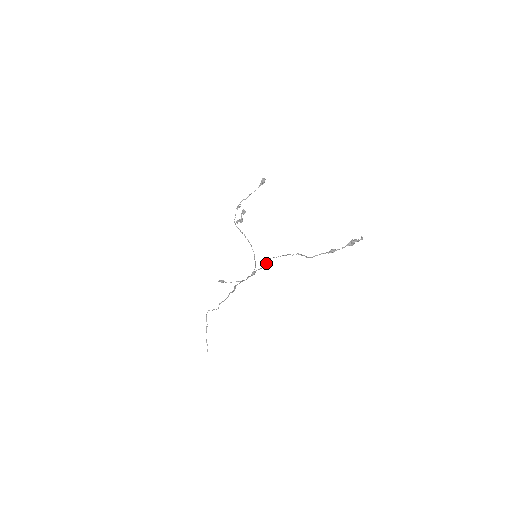
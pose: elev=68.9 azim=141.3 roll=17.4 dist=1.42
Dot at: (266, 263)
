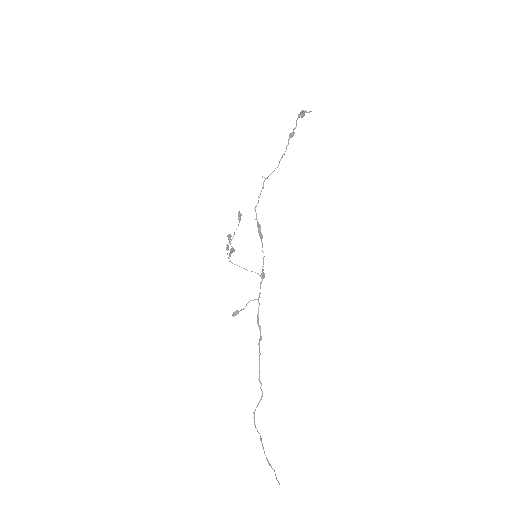
Dot at: (257, 225)
